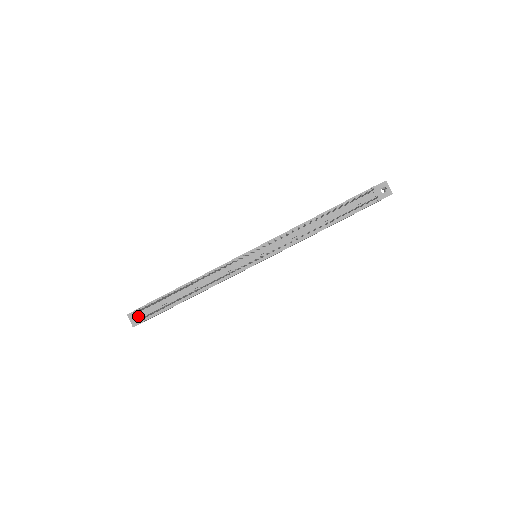
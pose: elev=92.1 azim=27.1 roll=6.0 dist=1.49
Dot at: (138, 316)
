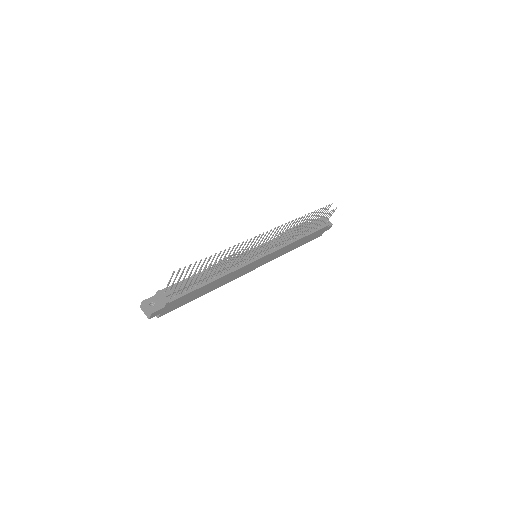
Dot at: (156, 302)
